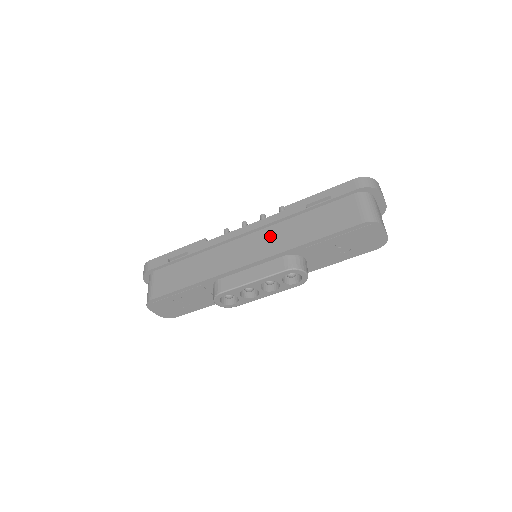
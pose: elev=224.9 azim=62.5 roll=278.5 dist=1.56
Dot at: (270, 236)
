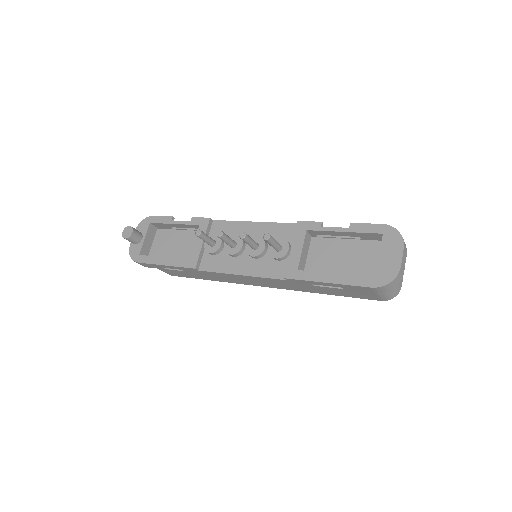
Dot at: (277, 282)
